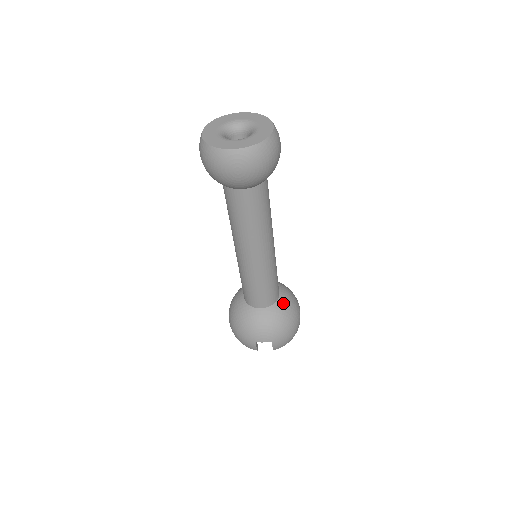
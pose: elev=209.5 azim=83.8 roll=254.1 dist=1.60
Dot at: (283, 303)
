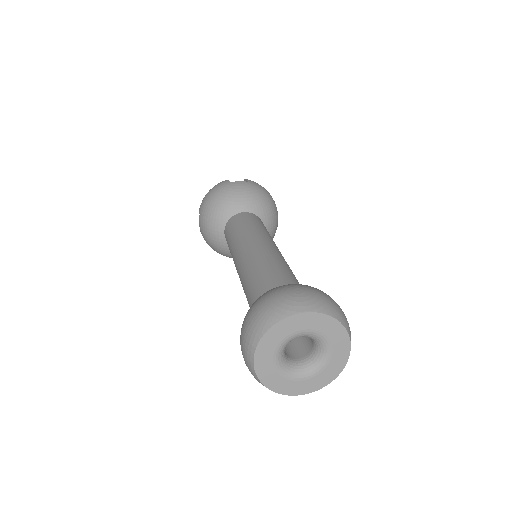
Dot at: occluded
